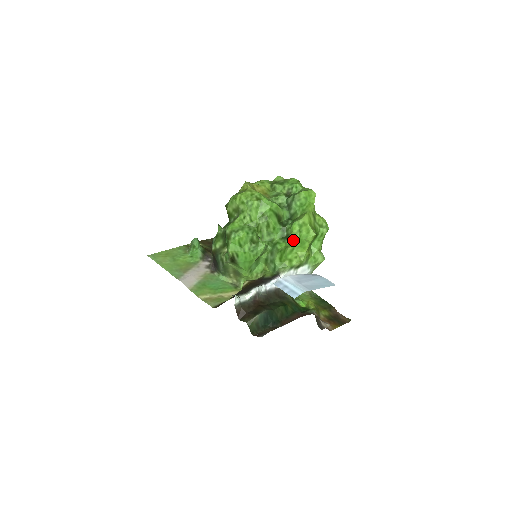
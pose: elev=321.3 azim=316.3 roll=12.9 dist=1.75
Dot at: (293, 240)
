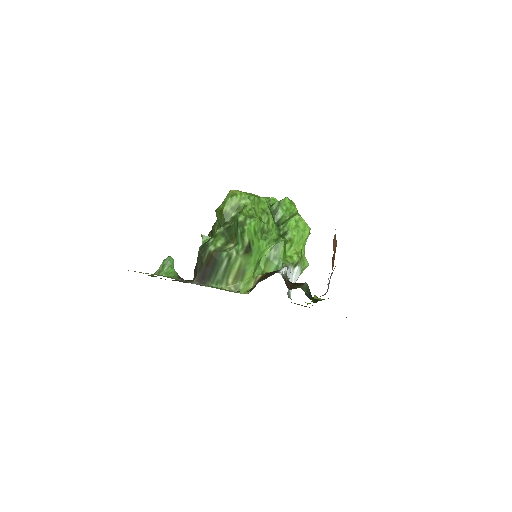
Dot at: (292, 235)
